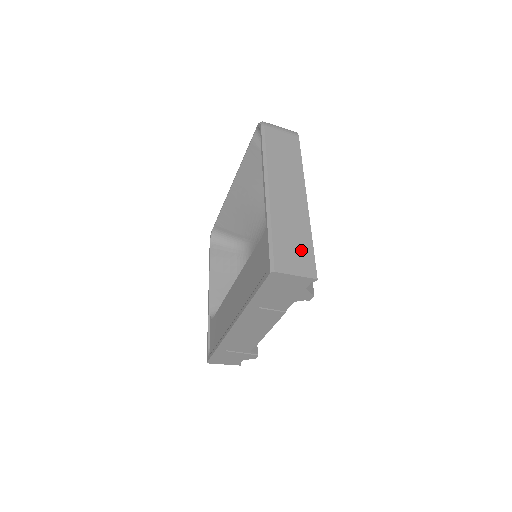
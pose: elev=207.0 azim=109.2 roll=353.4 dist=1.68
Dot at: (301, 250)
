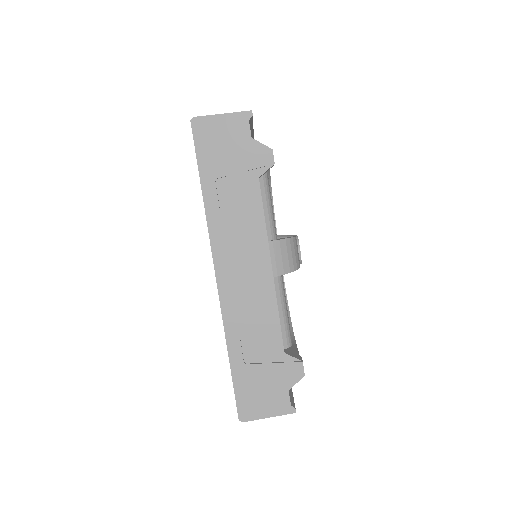
Dot at: occluded
